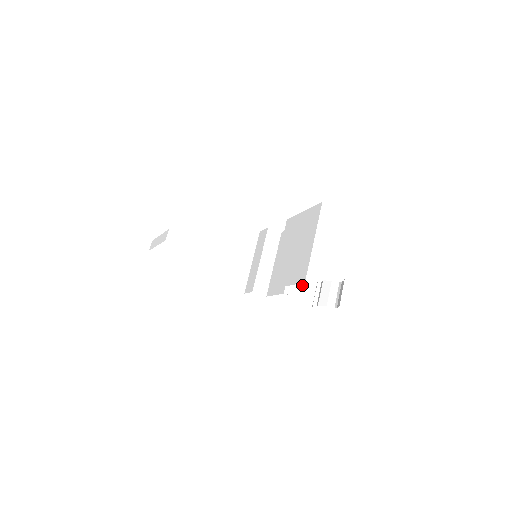
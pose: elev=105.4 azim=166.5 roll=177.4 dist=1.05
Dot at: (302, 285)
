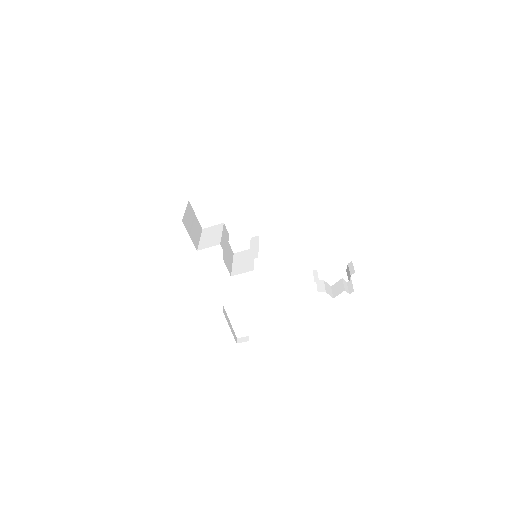
Dot at: (339, 285)
